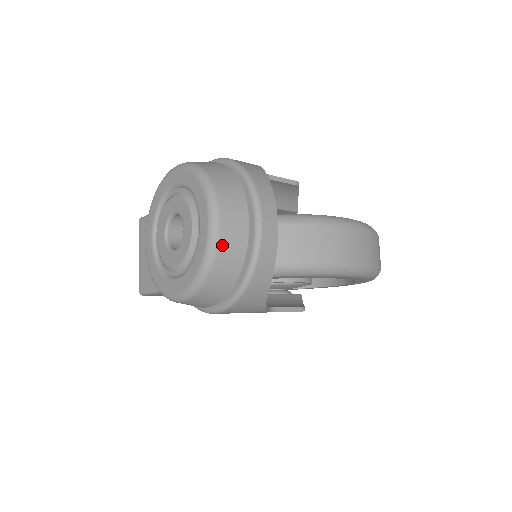
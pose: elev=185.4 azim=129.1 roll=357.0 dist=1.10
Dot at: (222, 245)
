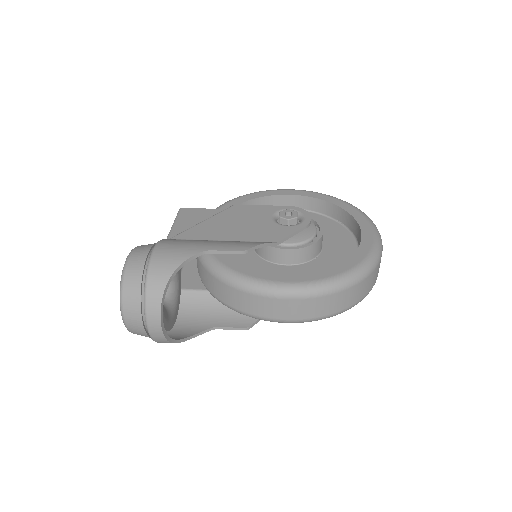
Dot at: (131, 330)
